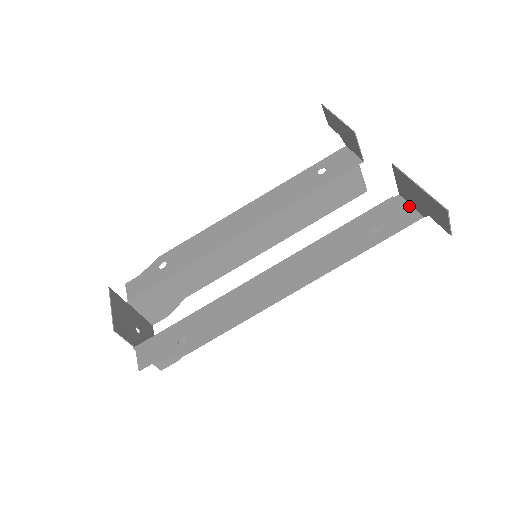
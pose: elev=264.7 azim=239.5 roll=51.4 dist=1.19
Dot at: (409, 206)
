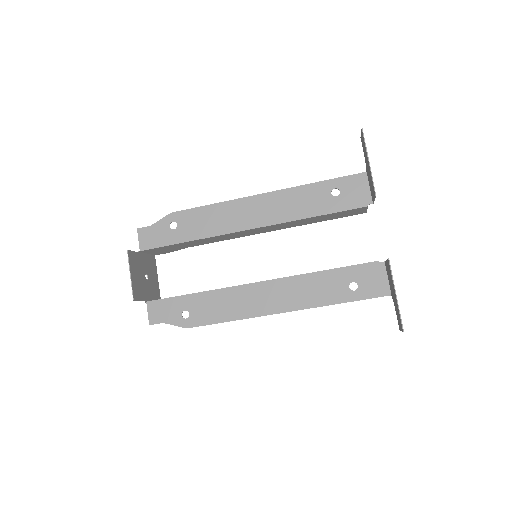
Dot at: (386, 279)
